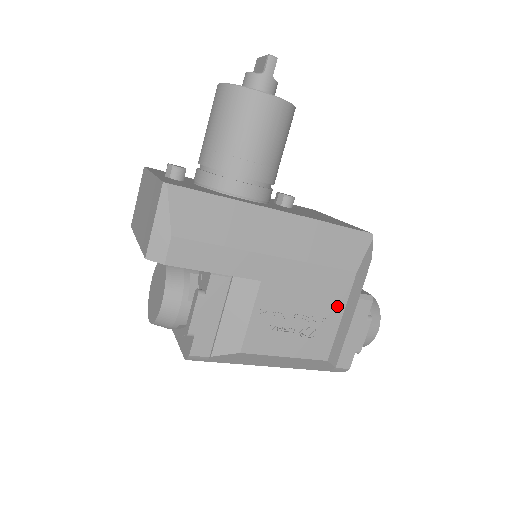
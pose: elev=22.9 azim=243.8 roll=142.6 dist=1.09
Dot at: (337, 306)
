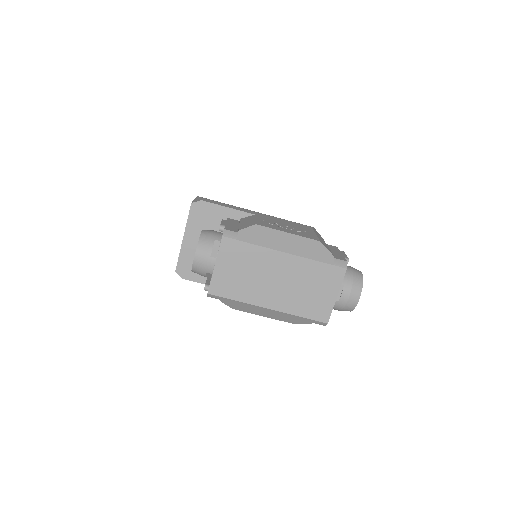
Dot at: (309, 231)
